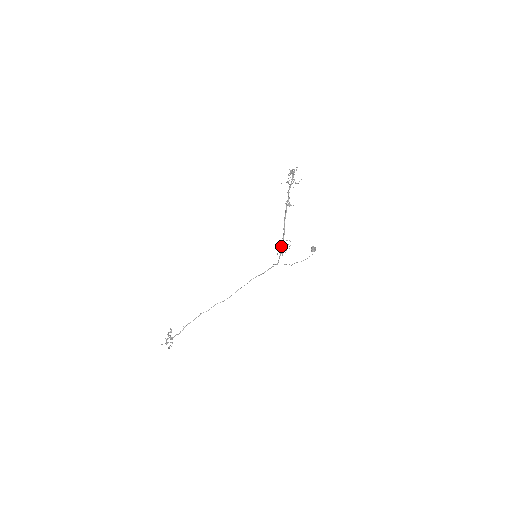
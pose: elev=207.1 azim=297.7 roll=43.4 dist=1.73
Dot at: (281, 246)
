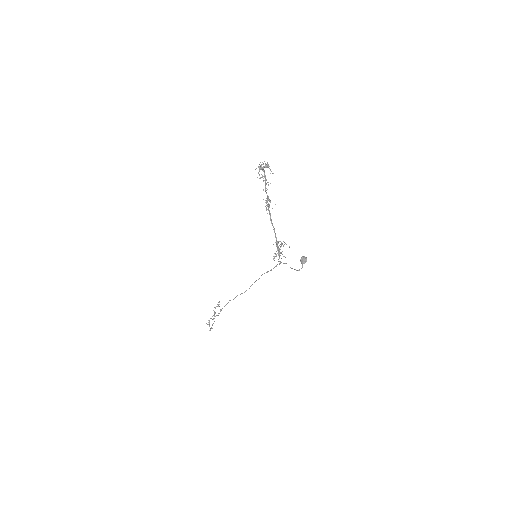
Dot at: (277, 247)
